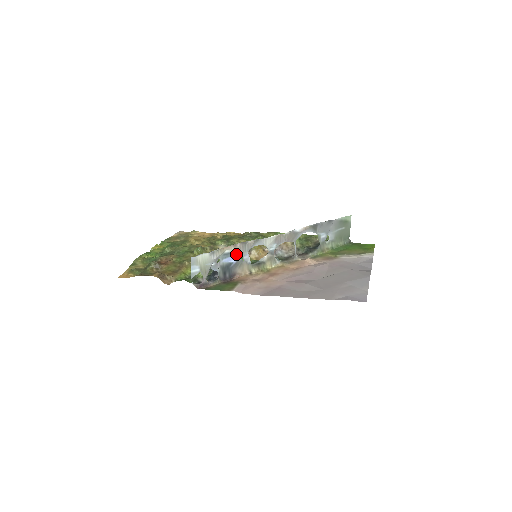
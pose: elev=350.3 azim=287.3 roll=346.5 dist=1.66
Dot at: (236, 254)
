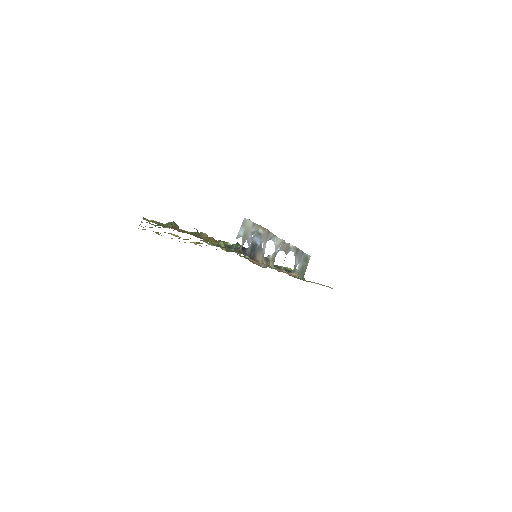
Dot at: (262, 238)
